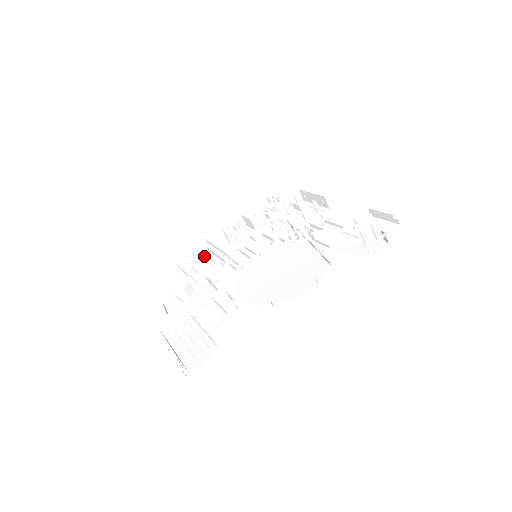
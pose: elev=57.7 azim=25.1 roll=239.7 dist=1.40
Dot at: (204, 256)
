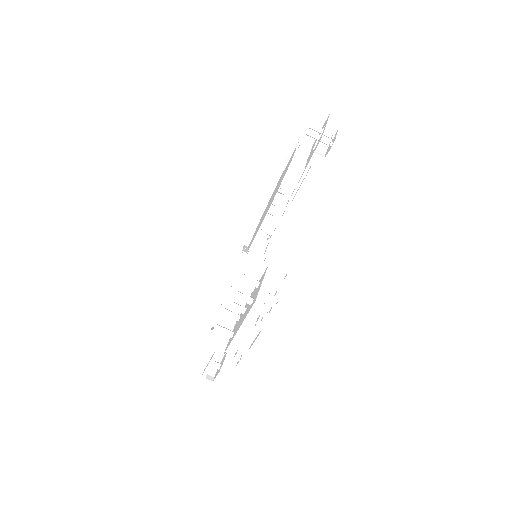
Dot at: occluded
